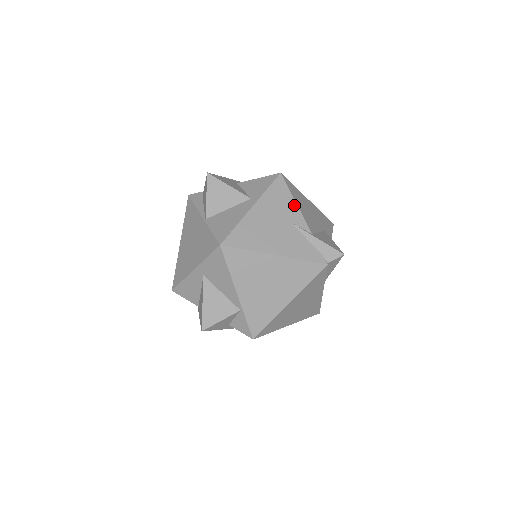
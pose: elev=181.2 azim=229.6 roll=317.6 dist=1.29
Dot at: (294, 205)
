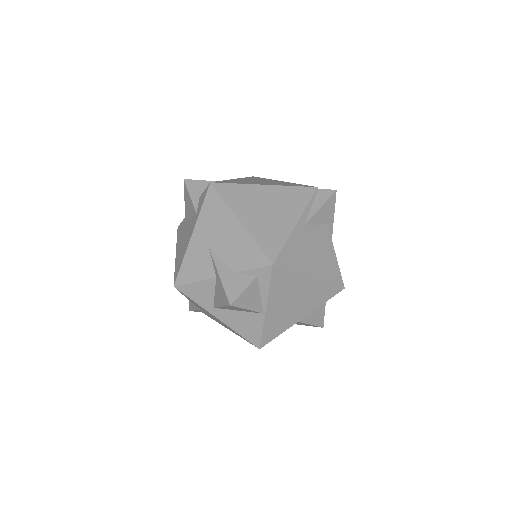
Dot at: occluded
